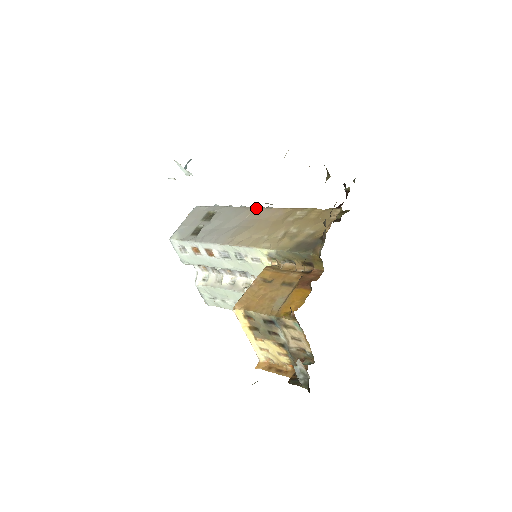
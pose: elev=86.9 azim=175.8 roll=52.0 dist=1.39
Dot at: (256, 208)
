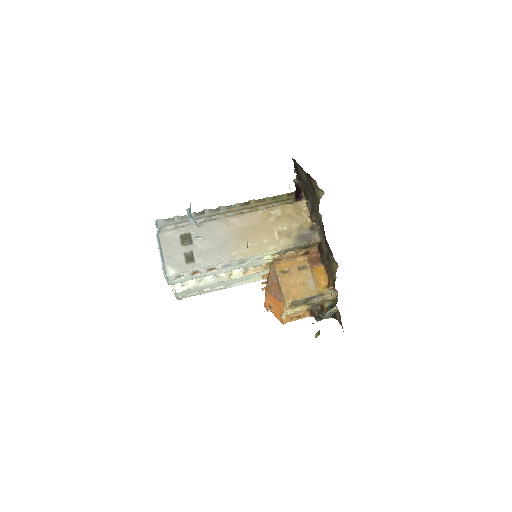
Dot at: (230, 218)
